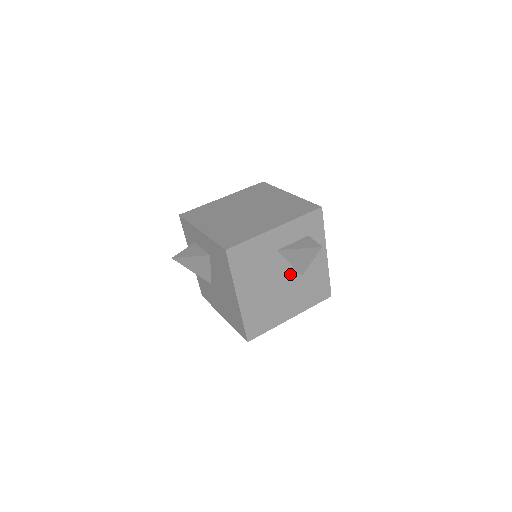
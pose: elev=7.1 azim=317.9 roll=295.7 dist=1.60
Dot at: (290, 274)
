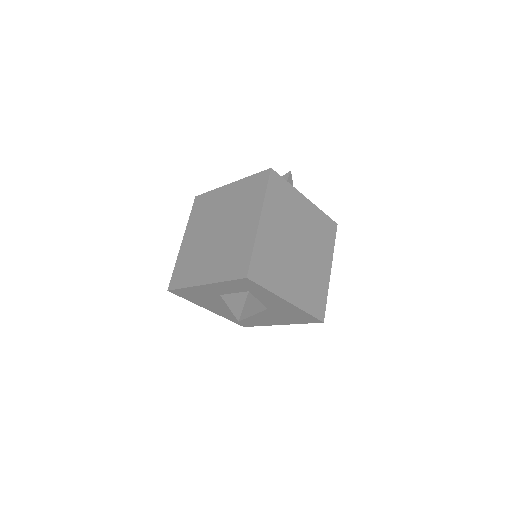
Dot at: occluded
